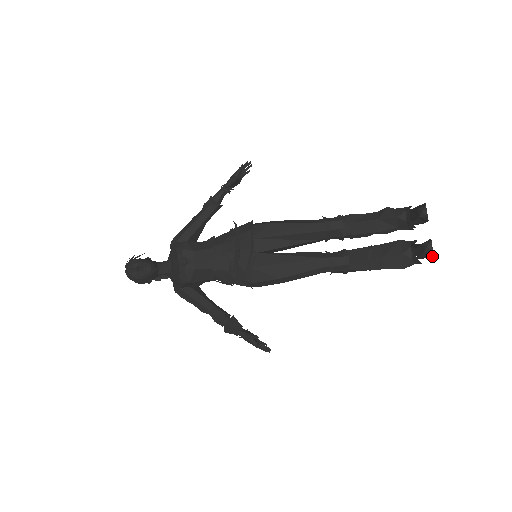
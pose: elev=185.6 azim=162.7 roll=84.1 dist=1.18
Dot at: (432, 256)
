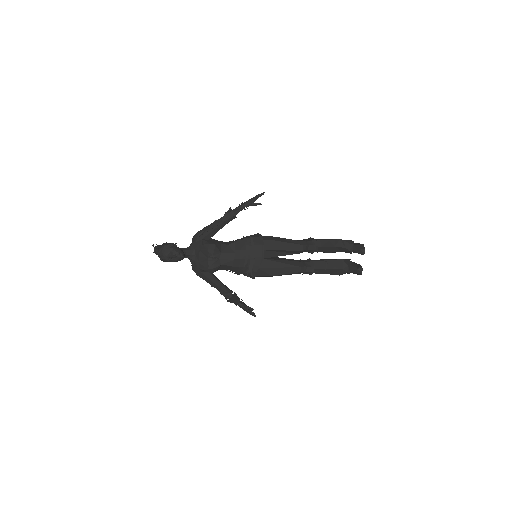
Dot at: occluded
